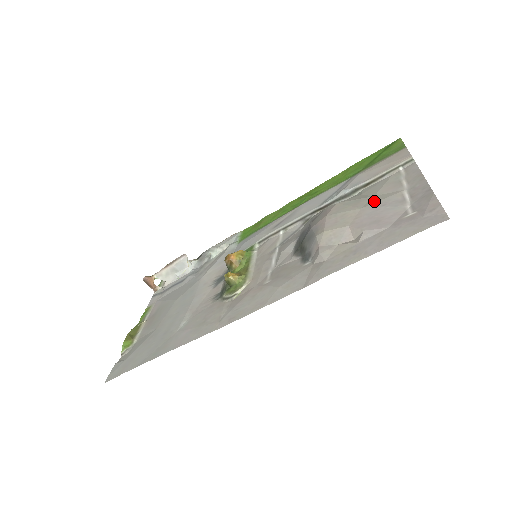
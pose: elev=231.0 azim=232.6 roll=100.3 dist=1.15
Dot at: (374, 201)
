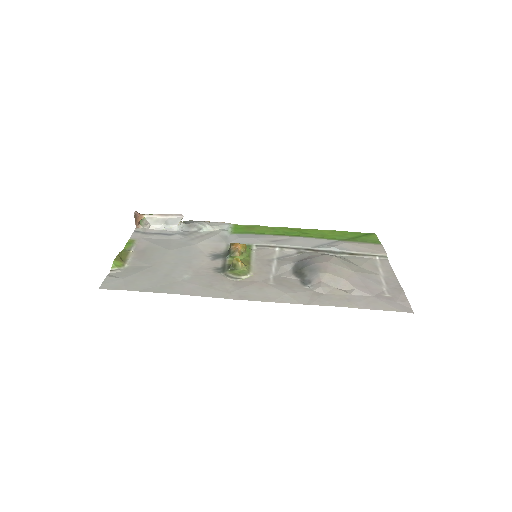
Dot at: (362, 271)
